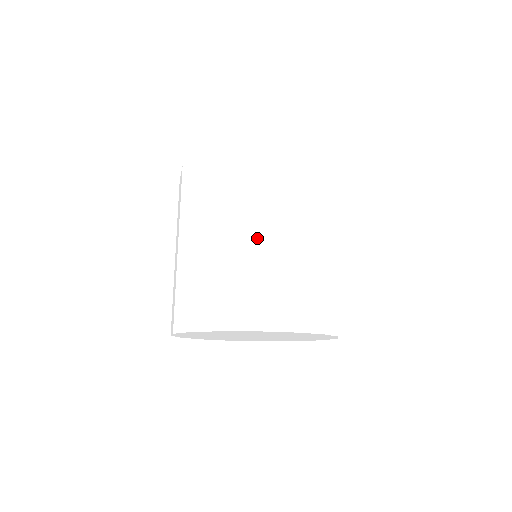
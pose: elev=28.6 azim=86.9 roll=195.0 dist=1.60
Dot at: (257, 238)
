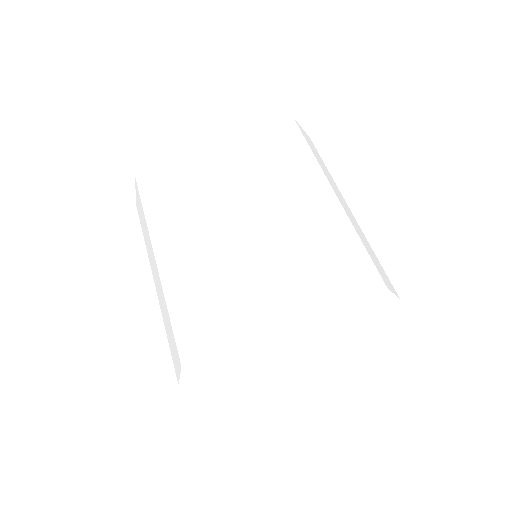
Dot at: (334, 195)
